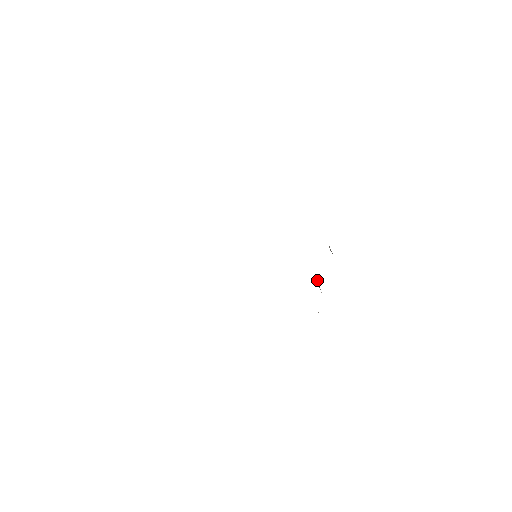
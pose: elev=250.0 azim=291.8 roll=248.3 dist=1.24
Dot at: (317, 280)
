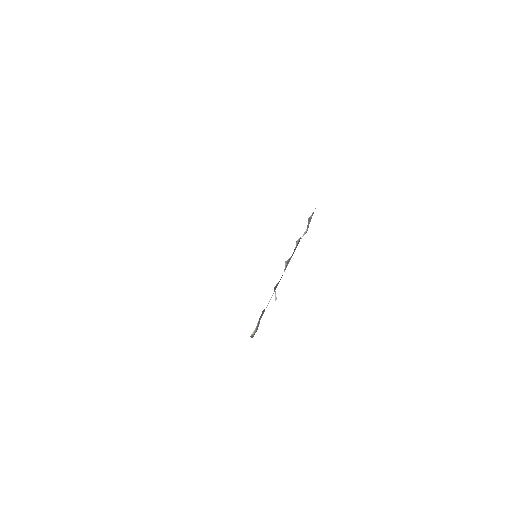
Dot at: (287, 263)
